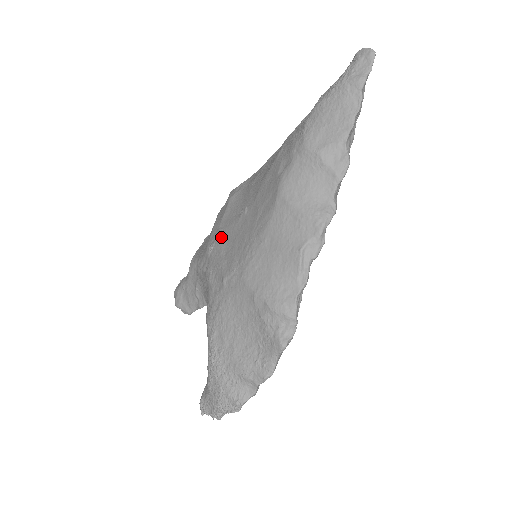
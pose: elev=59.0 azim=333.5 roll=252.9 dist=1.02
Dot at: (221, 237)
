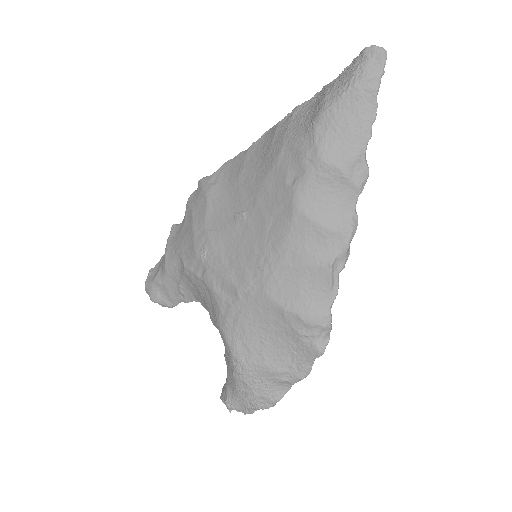
Dot at: (214, 242)
